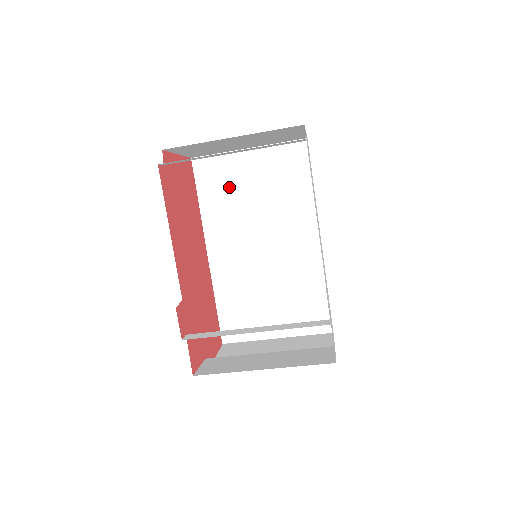
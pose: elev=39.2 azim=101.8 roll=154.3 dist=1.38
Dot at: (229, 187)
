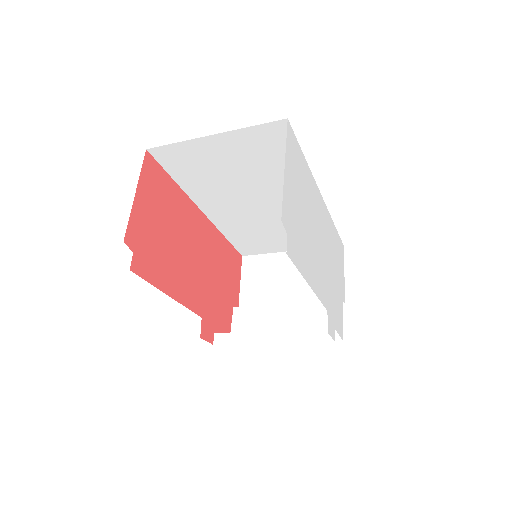
Dot at: (204, 168)
